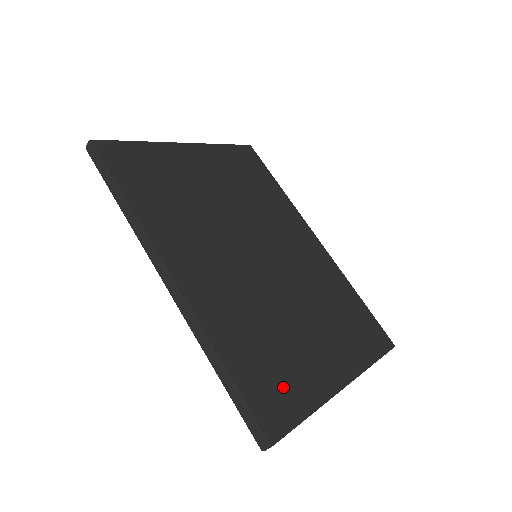
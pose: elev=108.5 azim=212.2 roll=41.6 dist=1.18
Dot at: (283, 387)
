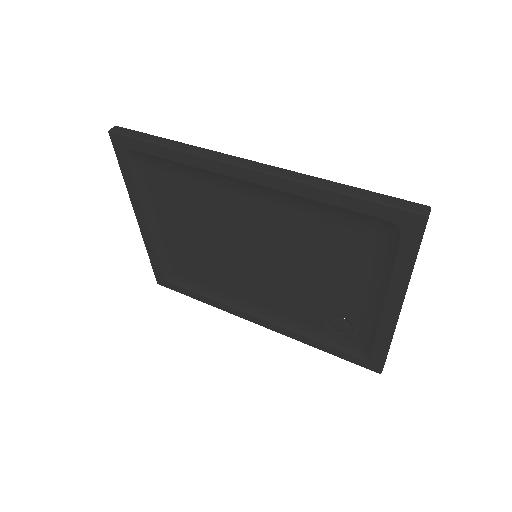
Dot at: occluded
